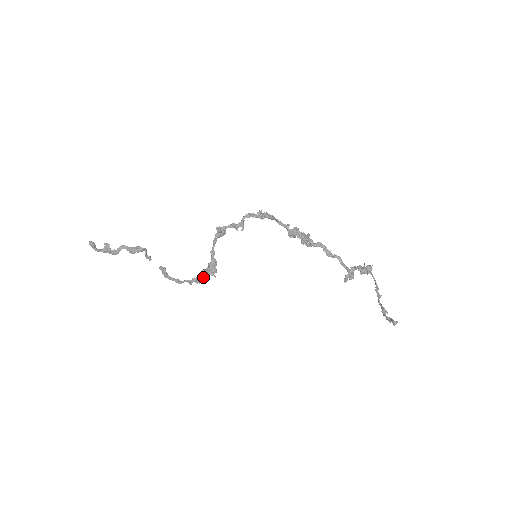
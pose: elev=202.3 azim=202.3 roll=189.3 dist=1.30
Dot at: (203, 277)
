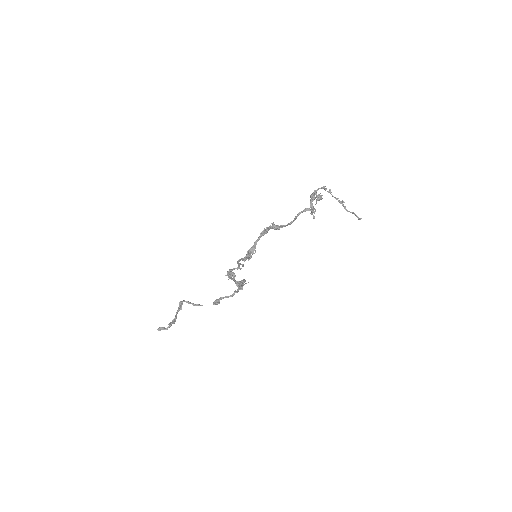
Dot at: (242, 288)
